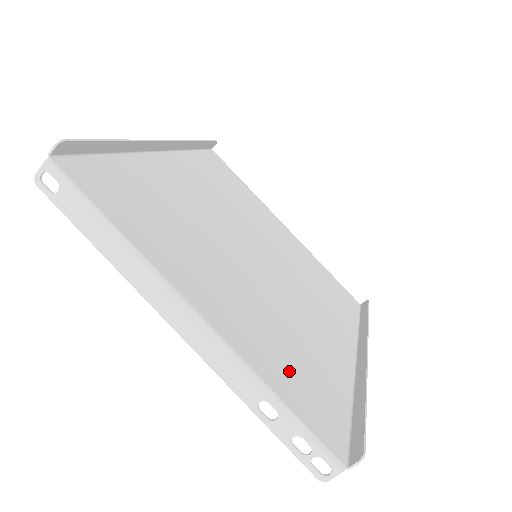
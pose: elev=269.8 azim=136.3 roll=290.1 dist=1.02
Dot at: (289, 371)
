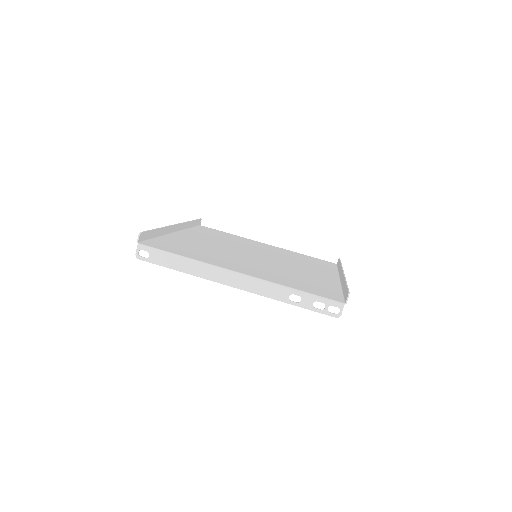
Dot at: (298, 283)
